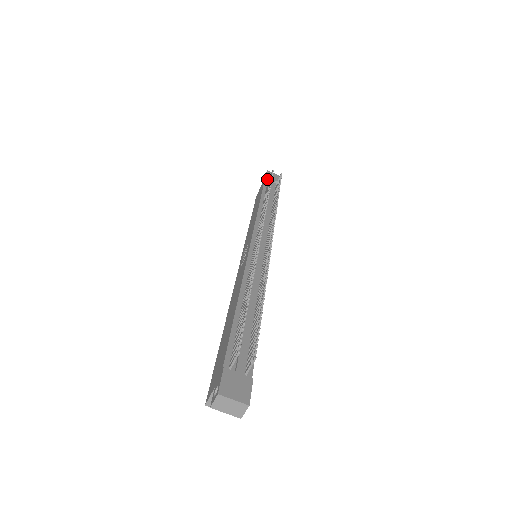
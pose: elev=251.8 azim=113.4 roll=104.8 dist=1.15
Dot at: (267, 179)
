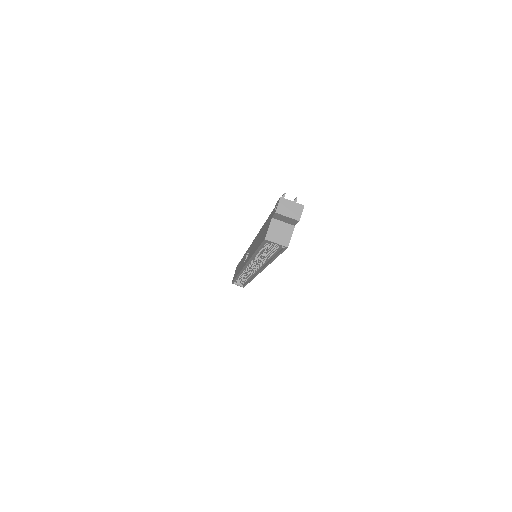
Dot at: occluded
